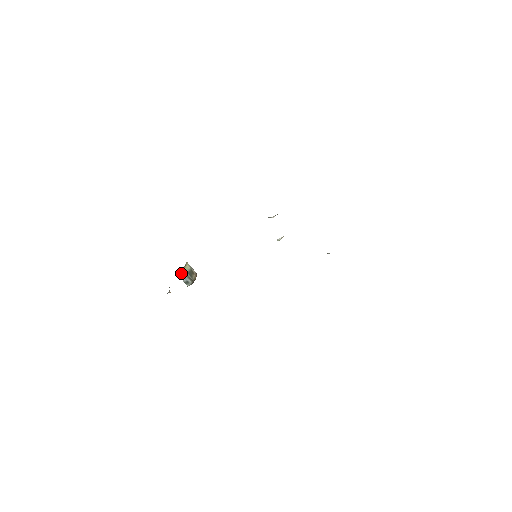
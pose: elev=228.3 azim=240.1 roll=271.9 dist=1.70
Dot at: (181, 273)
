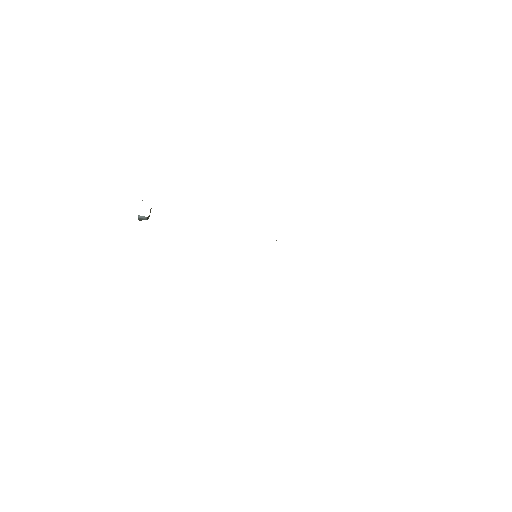
Dot at: (145, 217)
